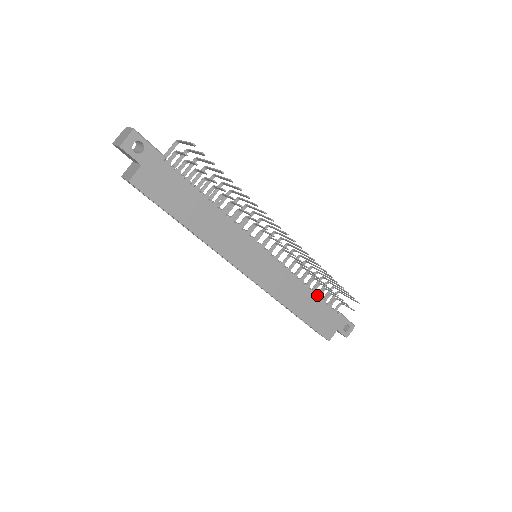
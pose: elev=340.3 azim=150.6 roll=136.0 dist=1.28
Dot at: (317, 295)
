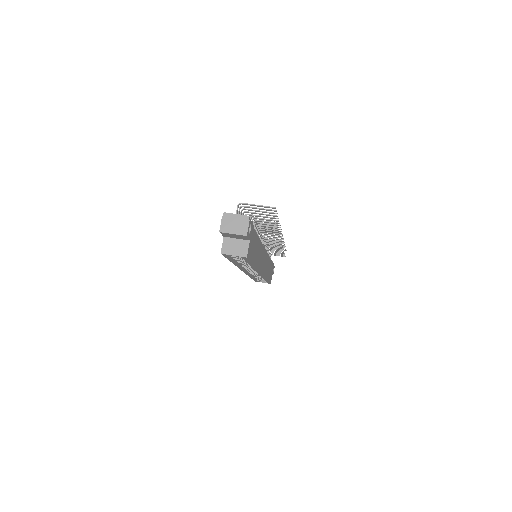
Dot at: occluded
